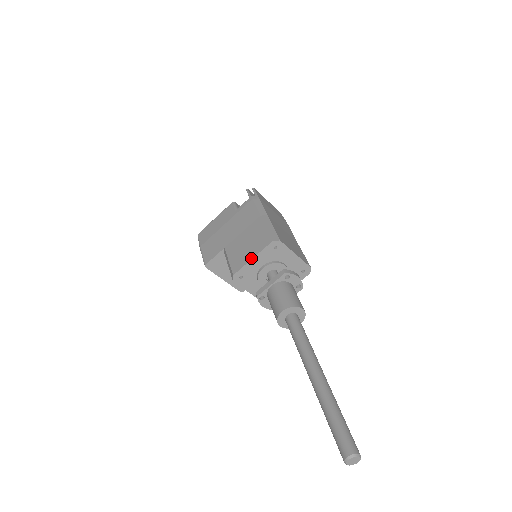
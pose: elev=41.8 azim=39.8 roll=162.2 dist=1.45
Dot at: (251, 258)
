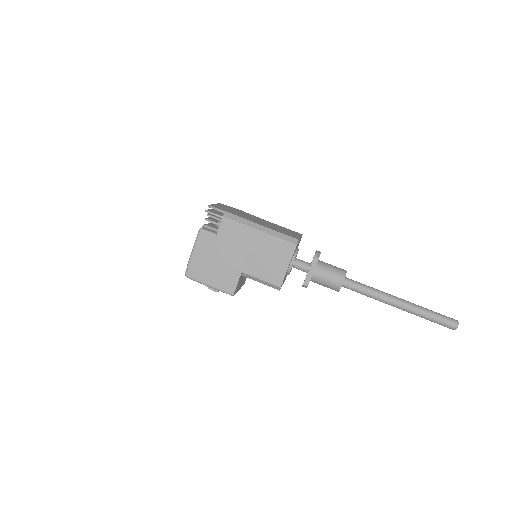
Dot at: (287, 267)
